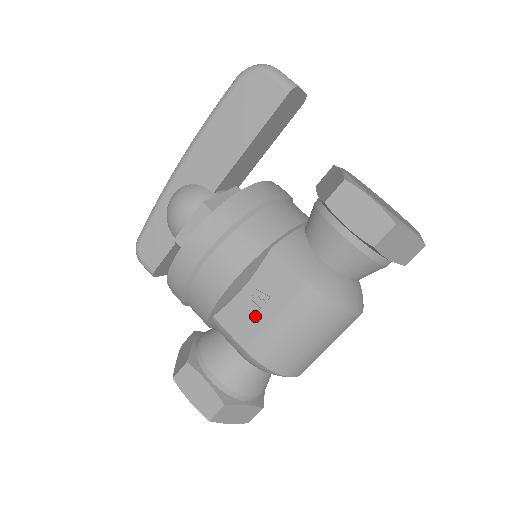
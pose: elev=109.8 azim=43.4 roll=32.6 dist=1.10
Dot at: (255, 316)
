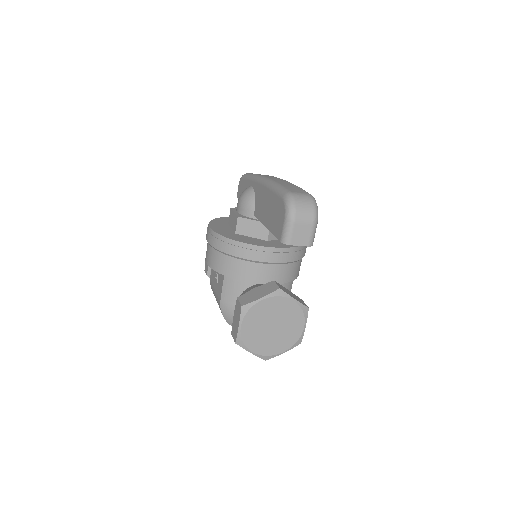
Dot at: occluded
